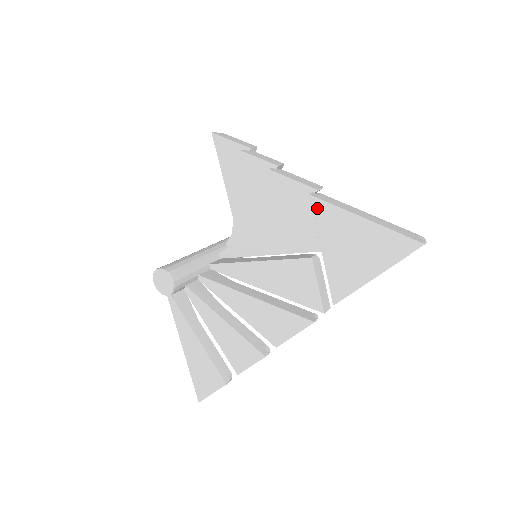
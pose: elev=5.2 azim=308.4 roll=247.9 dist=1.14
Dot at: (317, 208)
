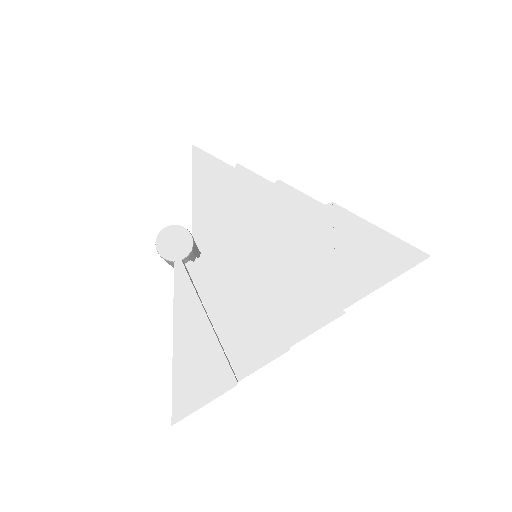
Dot at: (338, 215)
